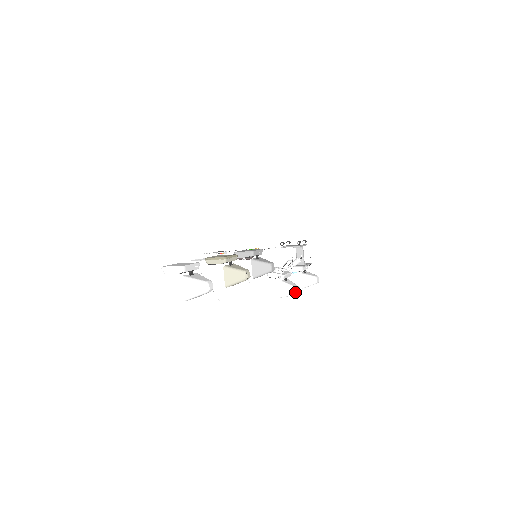
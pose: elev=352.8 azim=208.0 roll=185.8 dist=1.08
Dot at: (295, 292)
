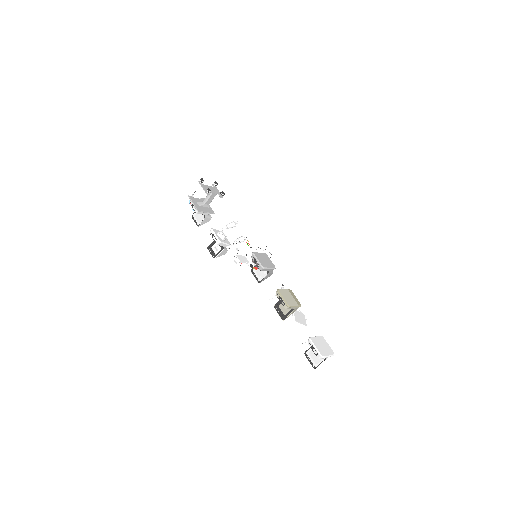
Dot at: occluded
